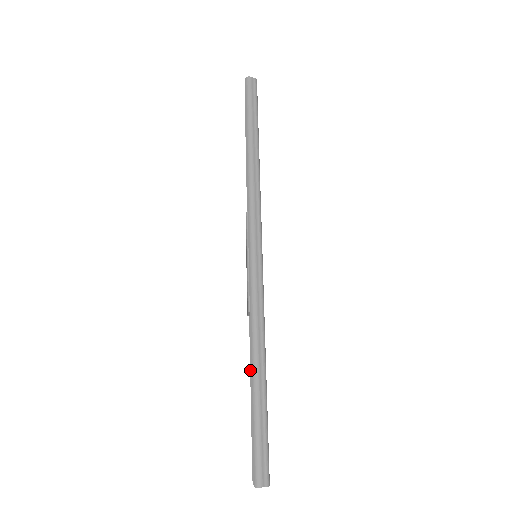
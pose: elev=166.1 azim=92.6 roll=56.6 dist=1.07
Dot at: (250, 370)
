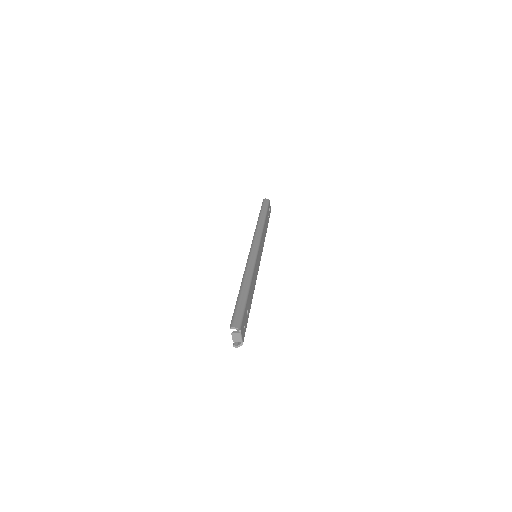
Dot at: occluded
